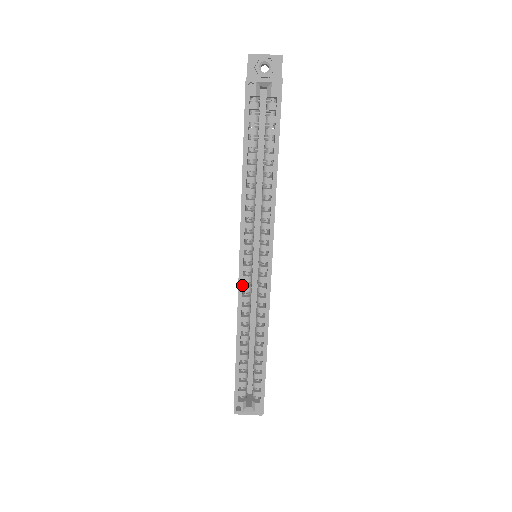
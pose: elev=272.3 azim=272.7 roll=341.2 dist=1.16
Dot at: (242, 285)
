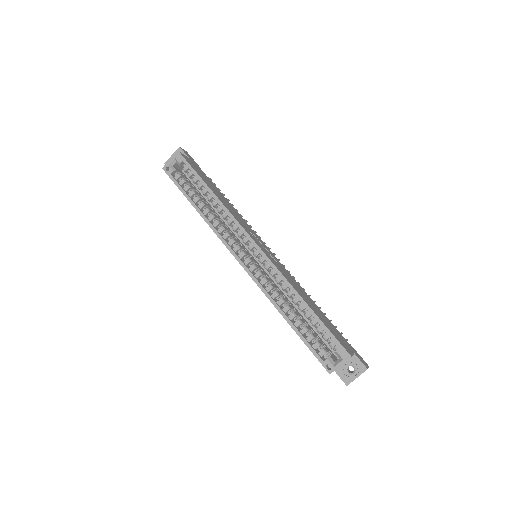
Dot at: (252, 274)
